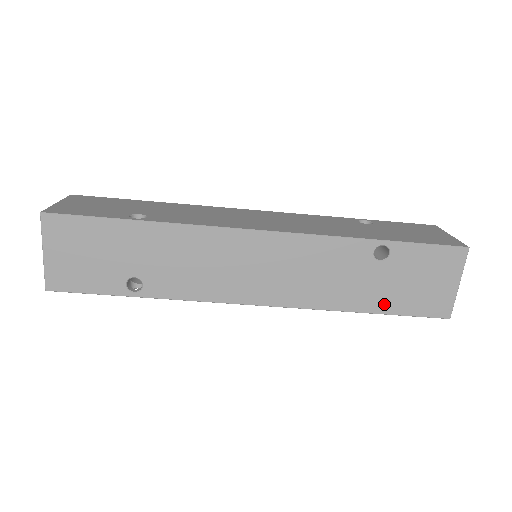
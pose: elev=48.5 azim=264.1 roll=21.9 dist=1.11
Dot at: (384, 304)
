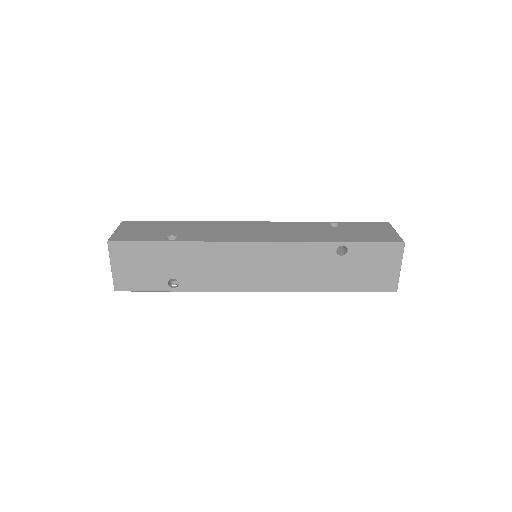
Dot at: (348, 285)
